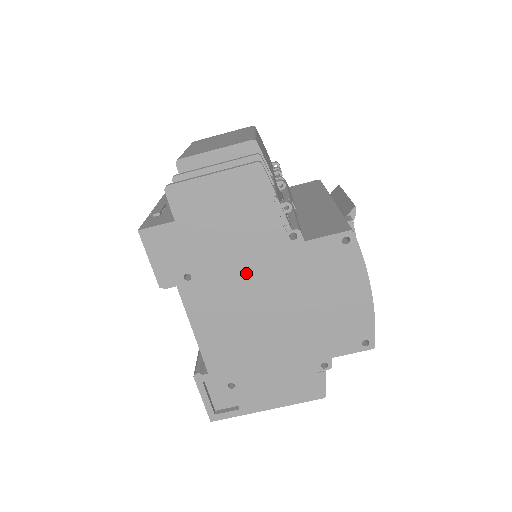
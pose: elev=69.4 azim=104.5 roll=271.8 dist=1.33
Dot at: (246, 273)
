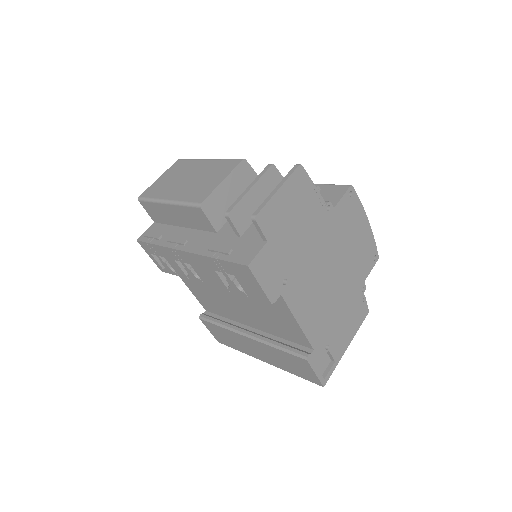
Dot at: (313, 253)
